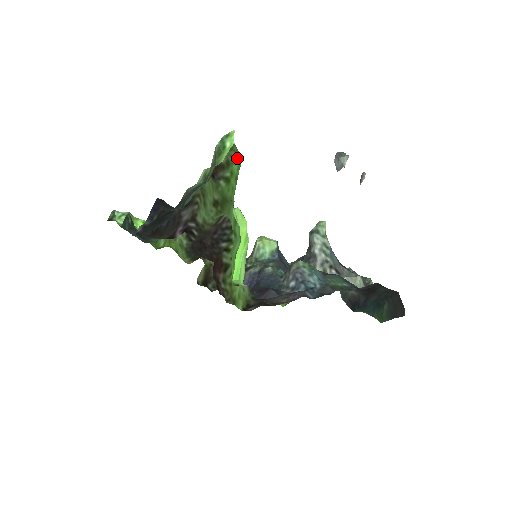
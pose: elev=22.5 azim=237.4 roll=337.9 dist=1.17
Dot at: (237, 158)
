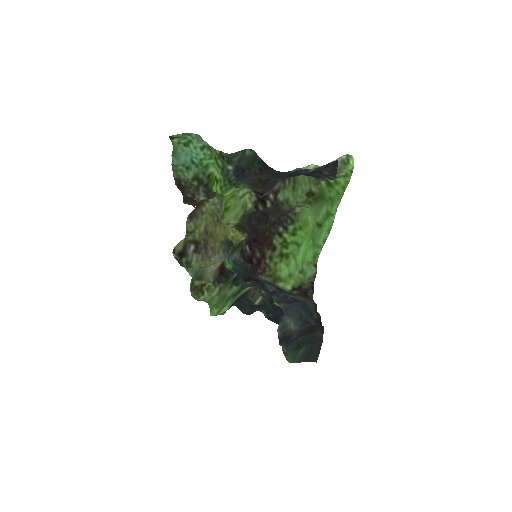
Dot at: occluded
